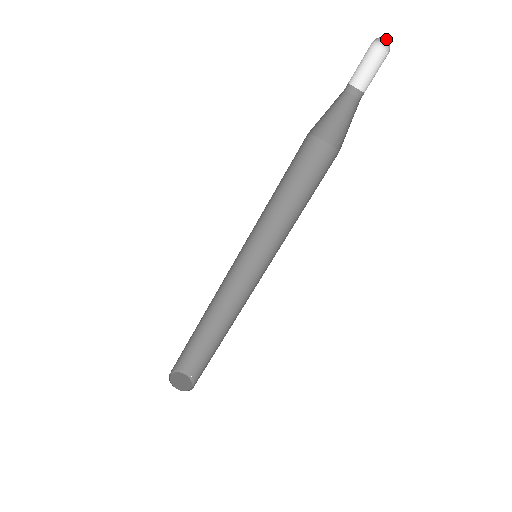
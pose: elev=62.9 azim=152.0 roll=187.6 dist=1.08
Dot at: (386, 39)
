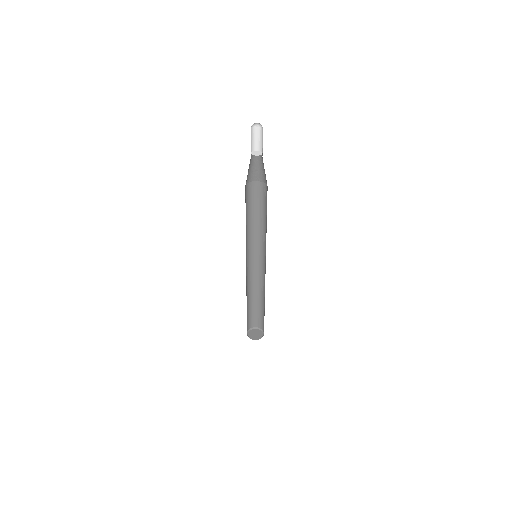
Dot at: (258, 123)
